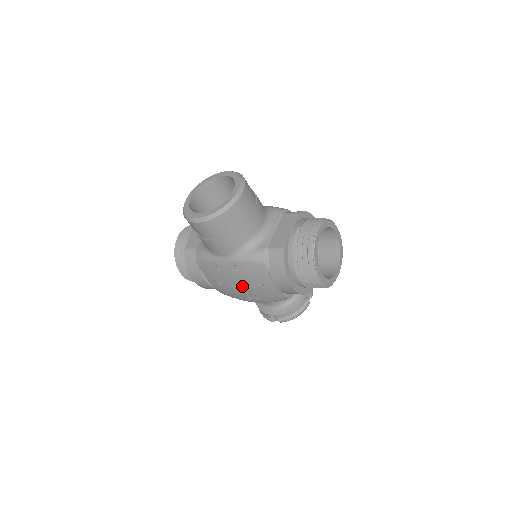
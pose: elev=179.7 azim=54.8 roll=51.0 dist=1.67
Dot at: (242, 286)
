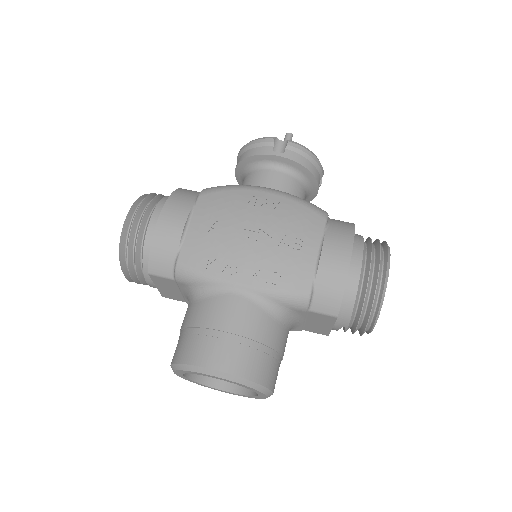
Dot at: occluded
